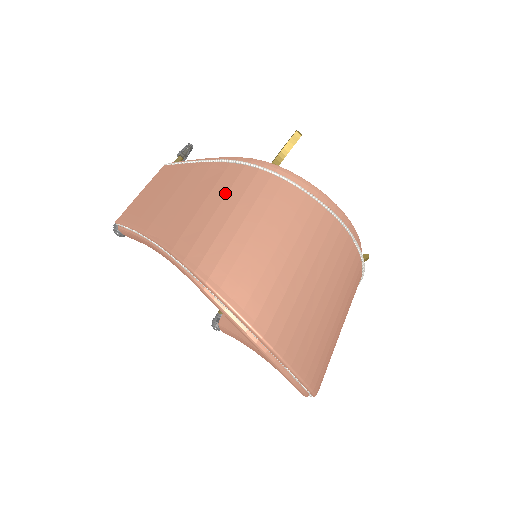
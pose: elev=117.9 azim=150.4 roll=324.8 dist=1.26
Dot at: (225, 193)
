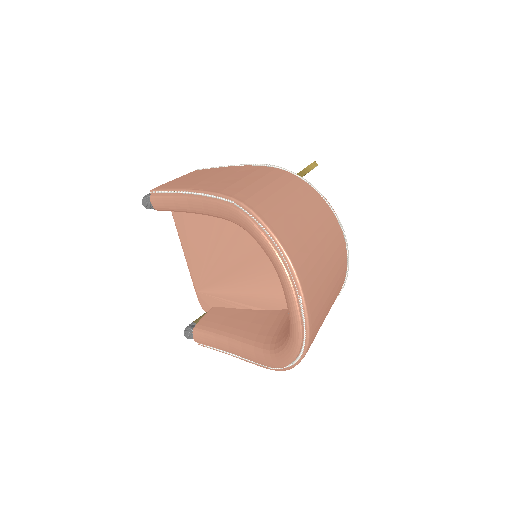
Dot at: (262, 176)
